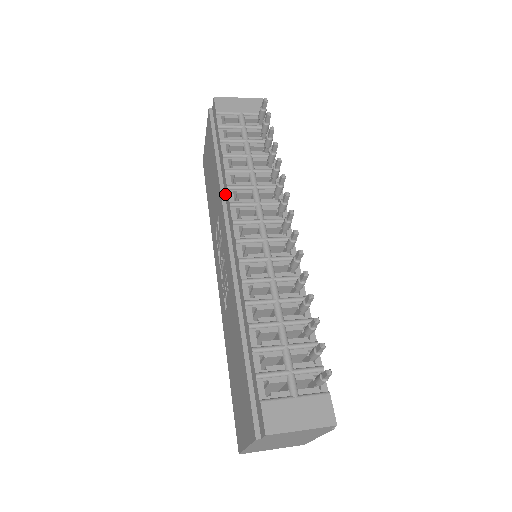
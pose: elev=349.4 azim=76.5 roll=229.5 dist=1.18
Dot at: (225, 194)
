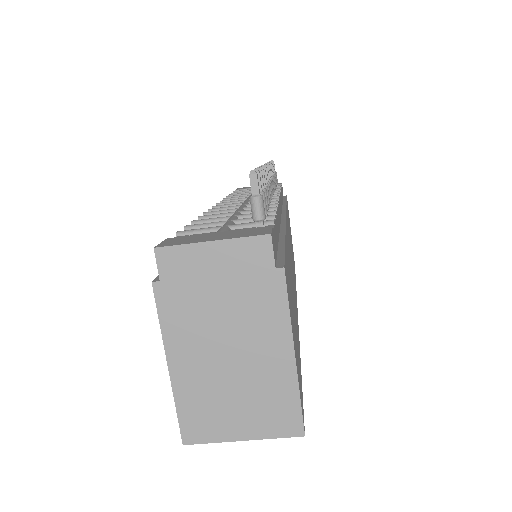
Dot at: occluded
